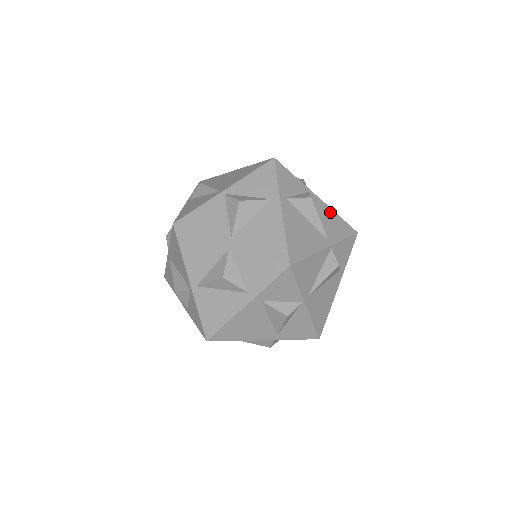
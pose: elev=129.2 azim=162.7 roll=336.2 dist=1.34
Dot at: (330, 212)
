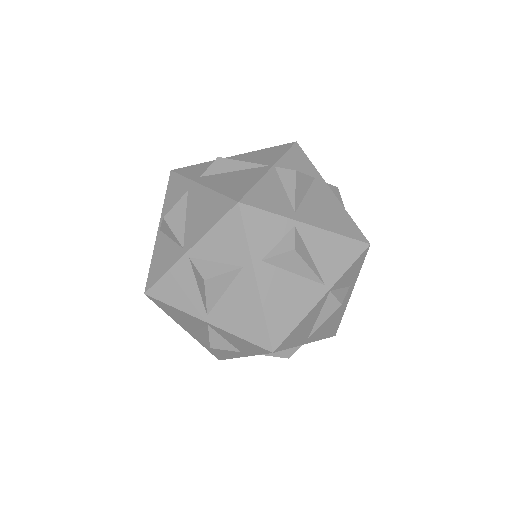
Dot at: (328, 238)
